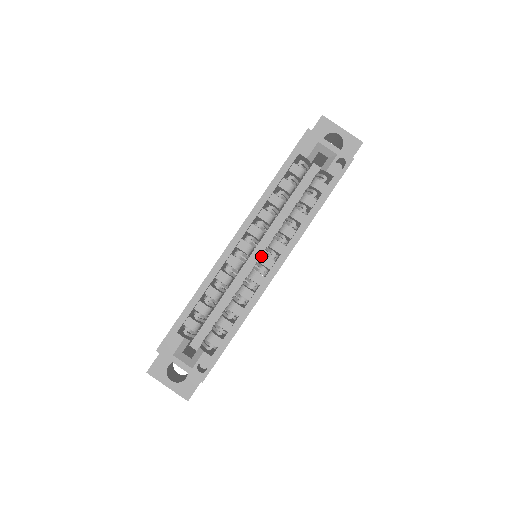
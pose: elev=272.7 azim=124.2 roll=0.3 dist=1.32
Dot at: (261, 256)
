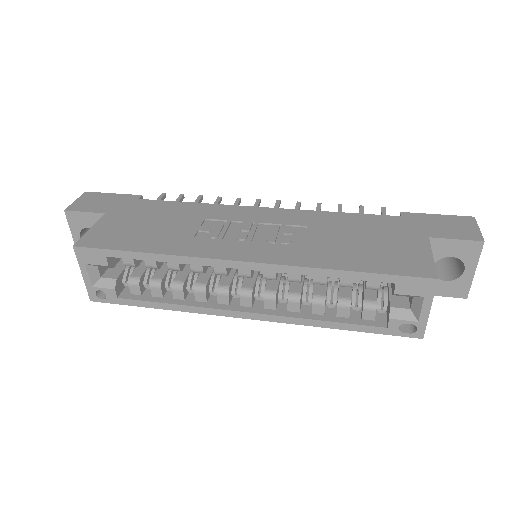
Dot at: (249, 289)
